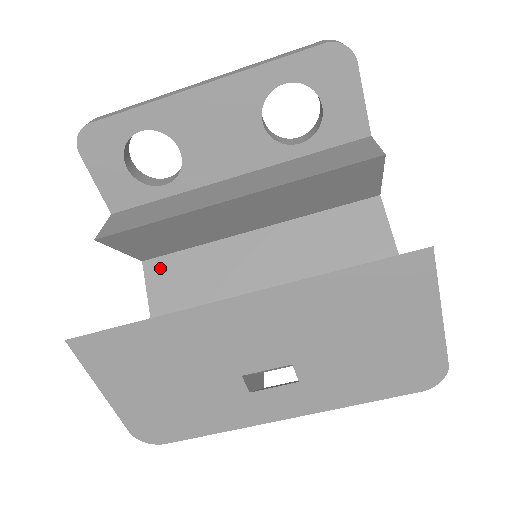
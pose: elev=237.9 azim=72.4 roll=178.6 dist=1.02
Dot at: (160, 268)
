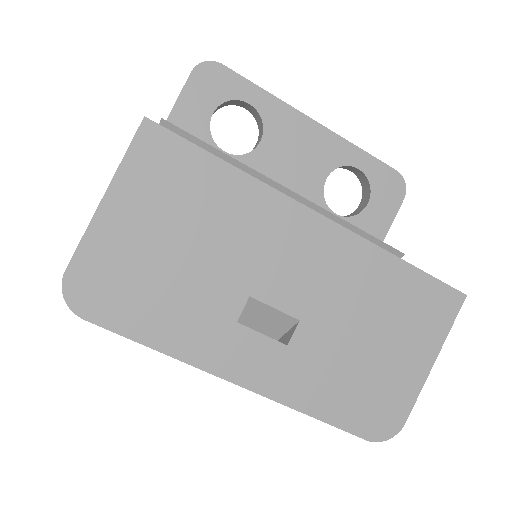
Dot at: occluded
